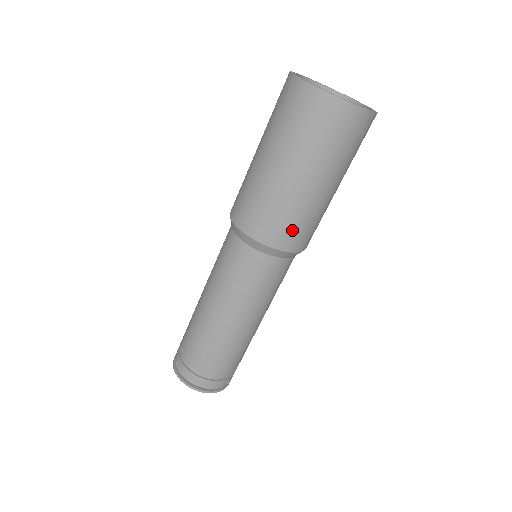
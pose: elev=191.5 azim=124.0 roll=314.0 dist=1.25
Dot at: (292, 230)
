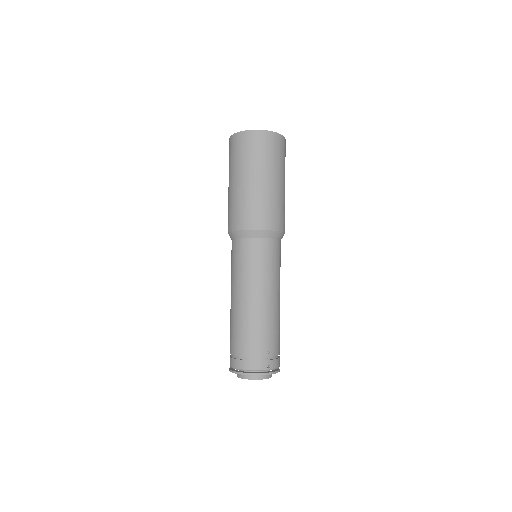
Dot at: (253, 213)
